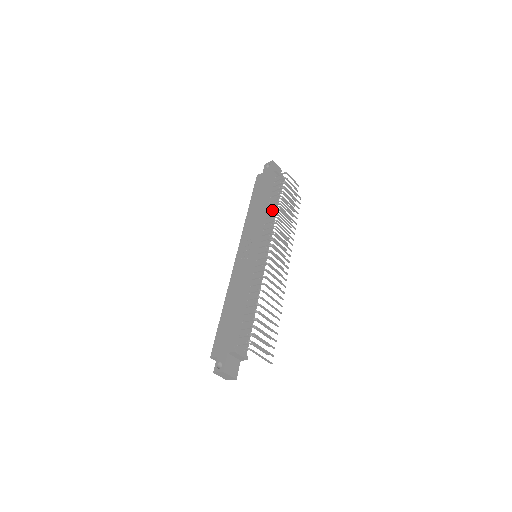
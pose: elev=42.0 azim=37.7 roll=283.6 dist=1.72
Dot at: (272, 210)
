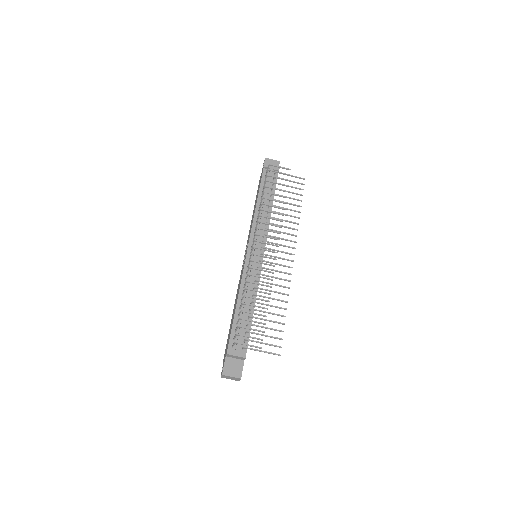
Dot at: (259, 207)
